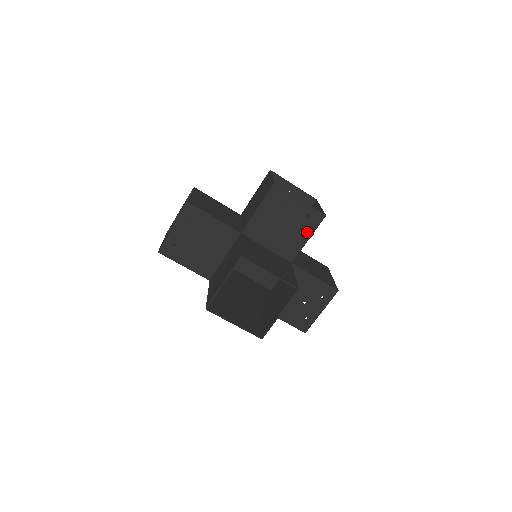
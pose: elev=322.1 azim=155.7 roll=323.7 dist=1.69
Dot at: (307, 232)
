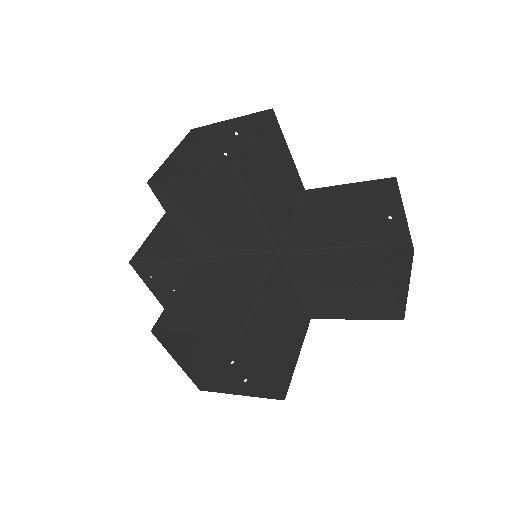
Dot at: (245, 205)
